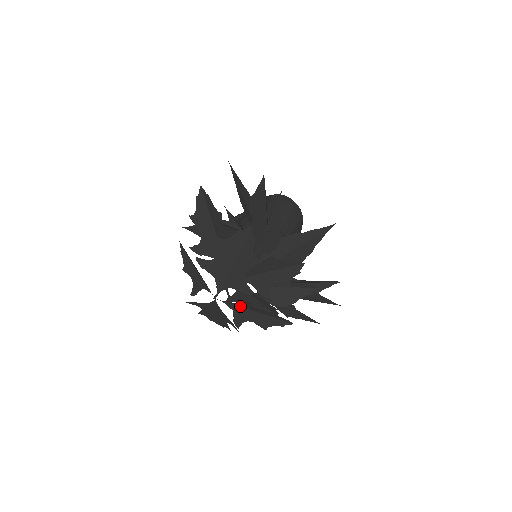
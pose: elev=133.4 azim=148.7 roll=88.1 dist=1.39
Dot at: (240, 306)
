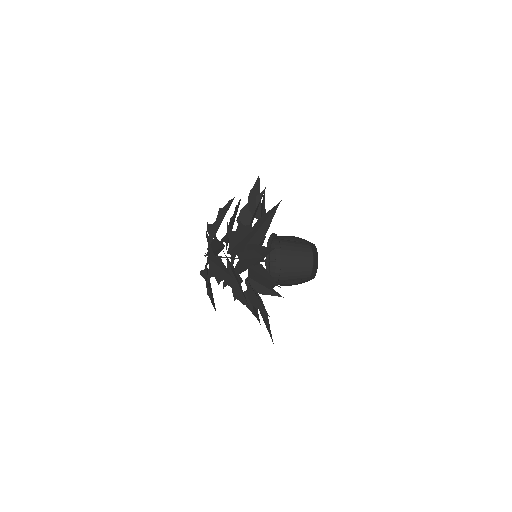
Dot at: (213, 261)
